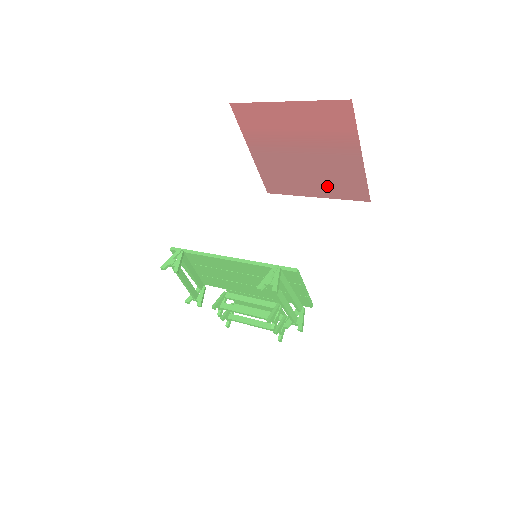
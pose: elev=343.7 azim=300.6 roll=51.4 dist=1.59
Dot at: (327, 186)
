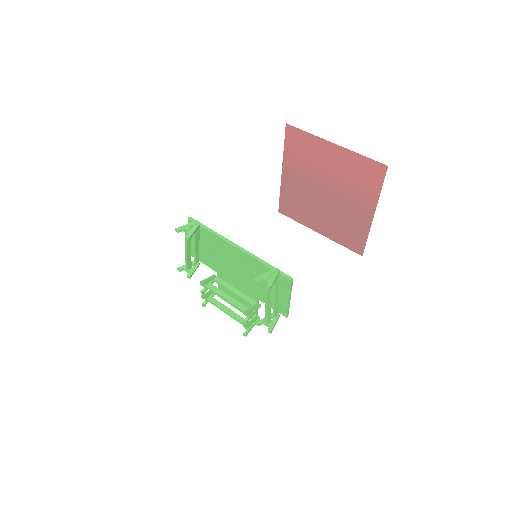
Dot at: (333, 227)
